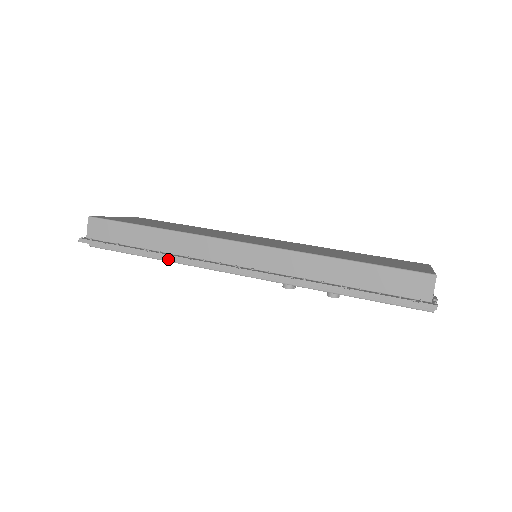
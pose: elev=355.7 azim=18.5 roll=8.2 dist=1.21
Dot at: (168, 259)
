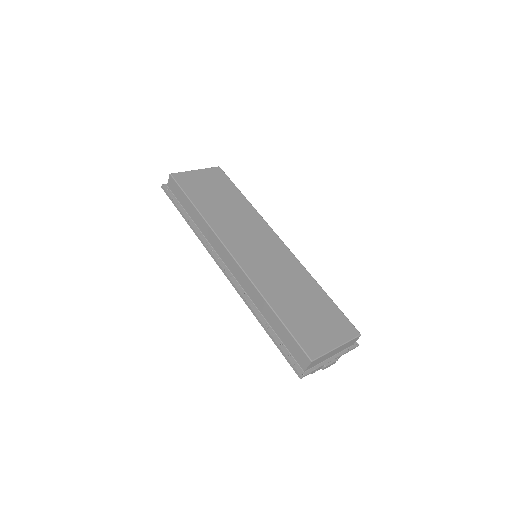
Dot at: occluded
